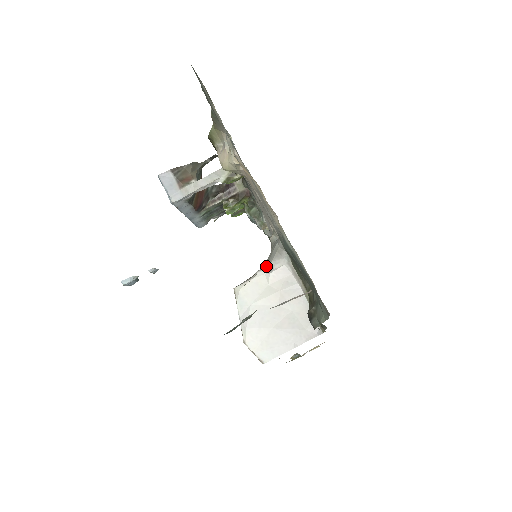
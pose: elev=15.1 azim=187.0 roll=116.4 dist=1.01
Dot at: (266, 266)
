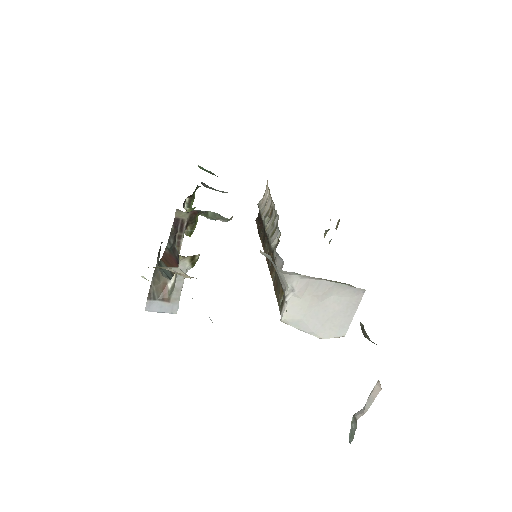
Dot at: (286, 290)
